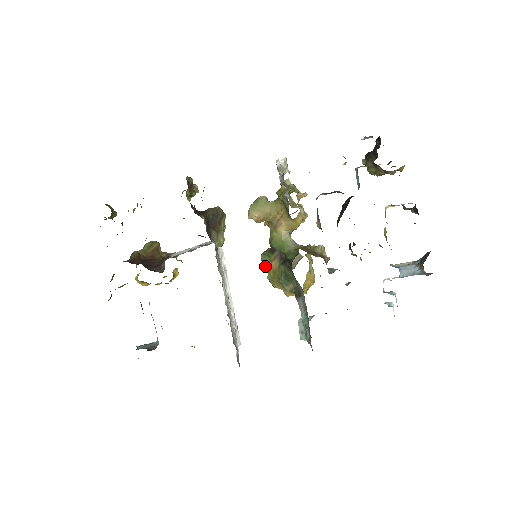
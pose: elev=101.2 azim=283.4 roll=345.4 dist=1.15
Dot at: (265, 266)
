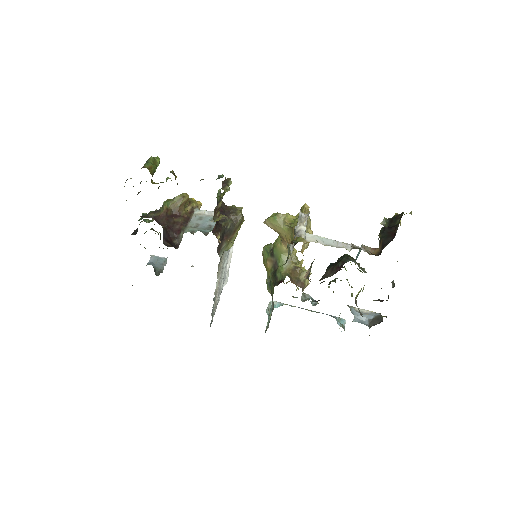
Dot at: (263, 256)
